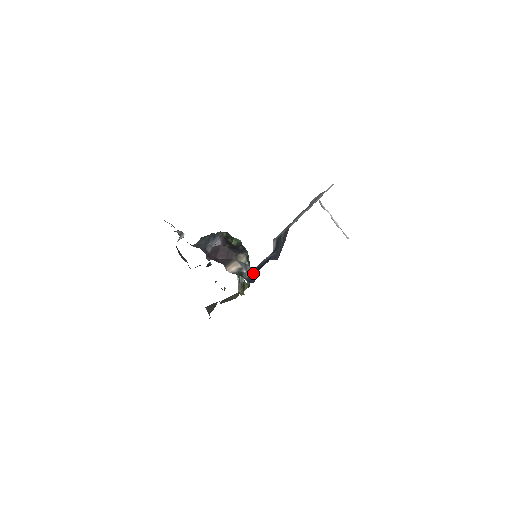
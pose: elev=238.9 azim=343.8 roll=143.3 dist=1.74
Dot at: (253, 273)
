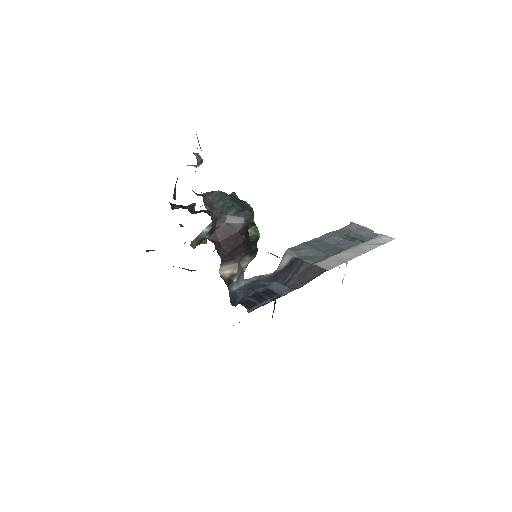
Dot at: (243, 290)
